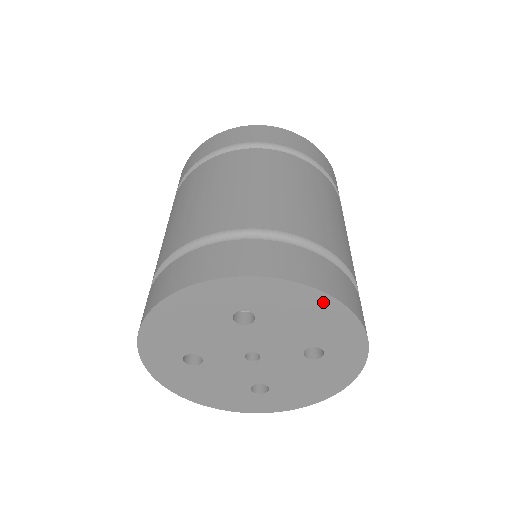
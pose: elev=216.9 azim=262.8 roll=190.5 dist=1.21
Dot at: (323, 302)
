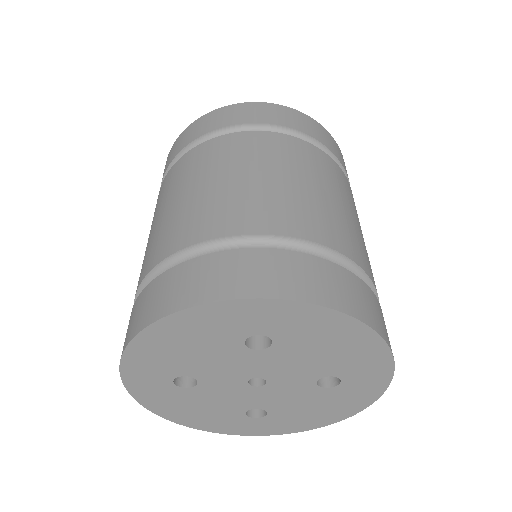
Dot at: (357, 332)
